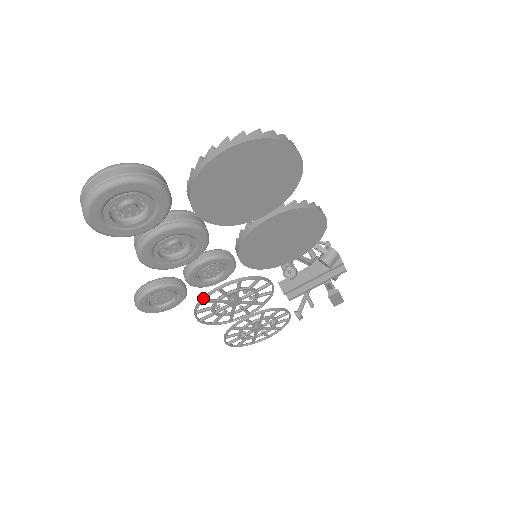
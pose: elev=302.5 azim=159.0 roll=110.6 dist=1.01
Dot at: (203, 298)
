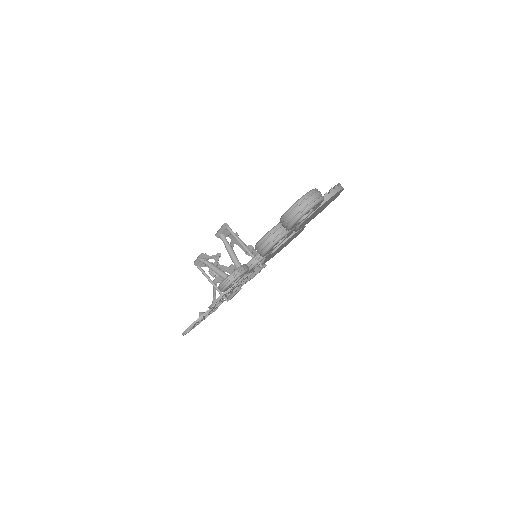
Dot at: (236, 283)
